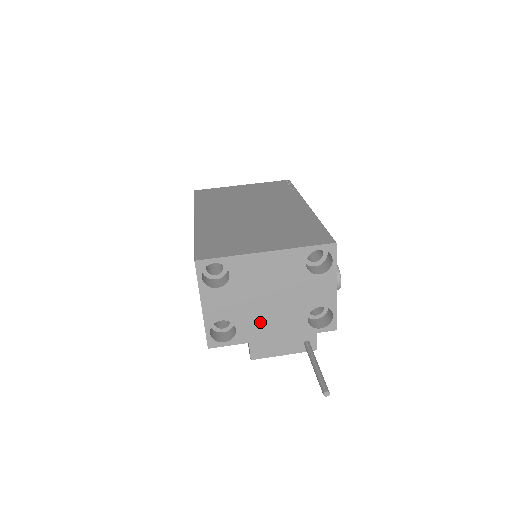
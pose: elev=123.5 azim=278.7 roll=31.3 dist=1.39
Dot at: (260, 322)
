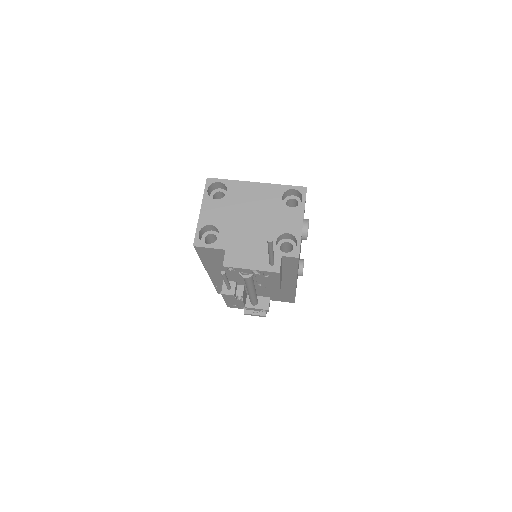
Dot at: (239, 234)
